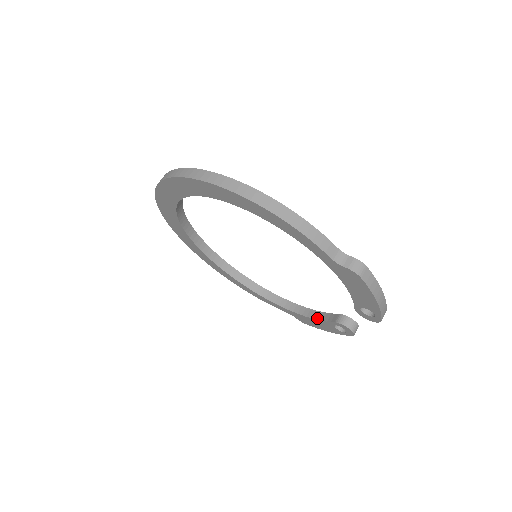
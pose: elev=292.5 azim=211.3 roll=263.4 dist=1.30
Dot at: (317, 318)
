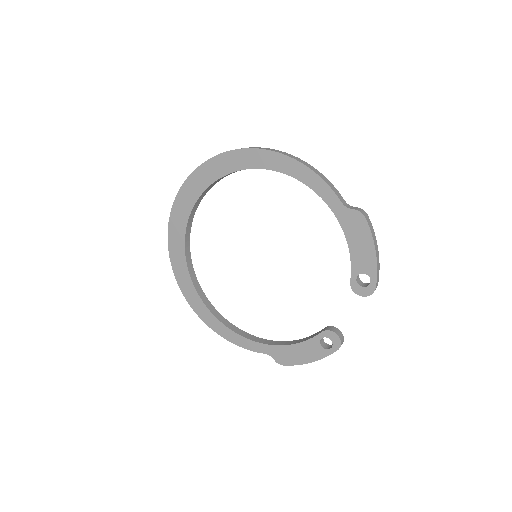
Dot at: (301, 341)
